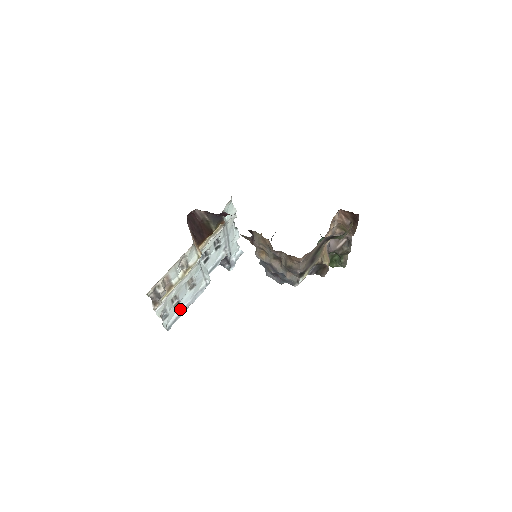
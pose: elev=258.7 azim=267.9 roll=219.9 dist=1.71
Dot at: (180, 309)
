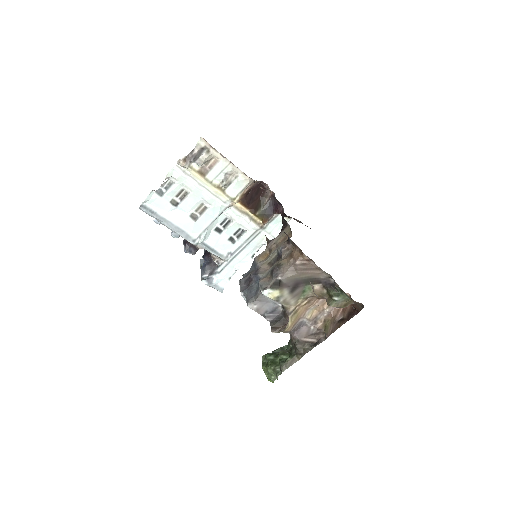
Dot at: (166, 214)
